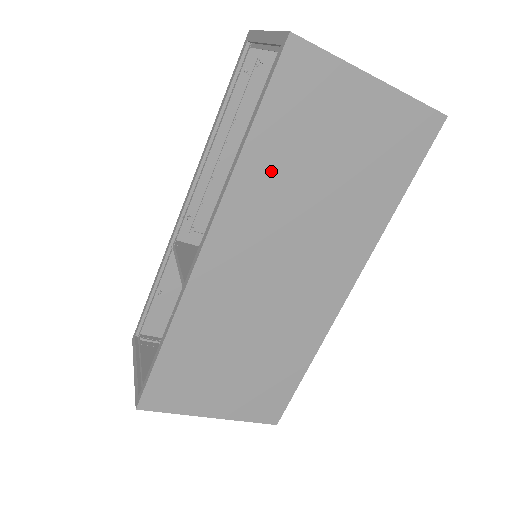
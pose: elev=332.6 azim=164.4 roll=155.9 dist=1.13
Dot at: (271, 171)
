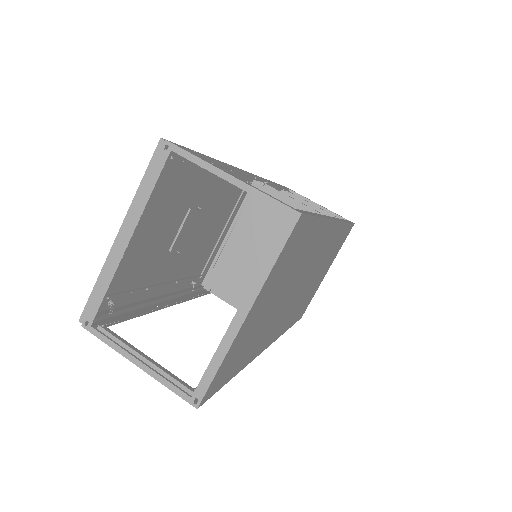
Dot at: (257, 343)
